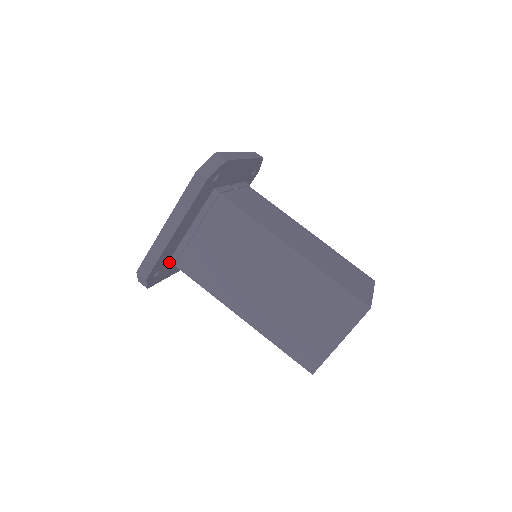
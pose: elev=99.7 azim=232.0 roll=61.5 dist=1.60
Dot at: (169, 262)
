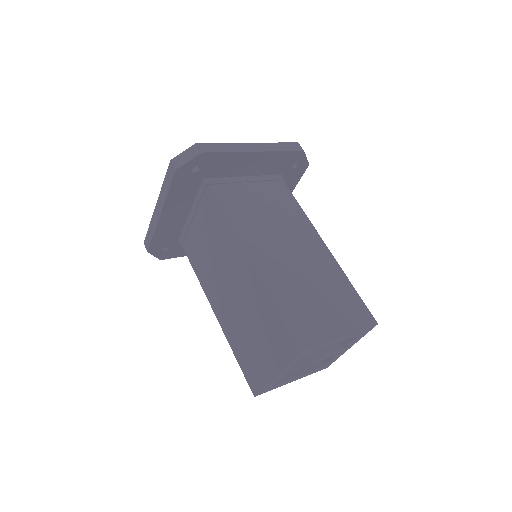
Dot at: (205, 179)
